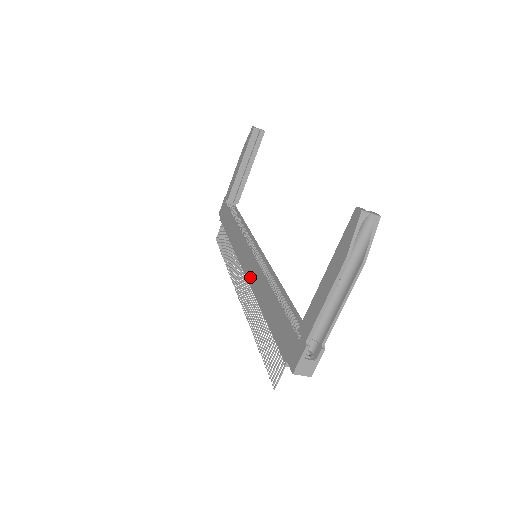
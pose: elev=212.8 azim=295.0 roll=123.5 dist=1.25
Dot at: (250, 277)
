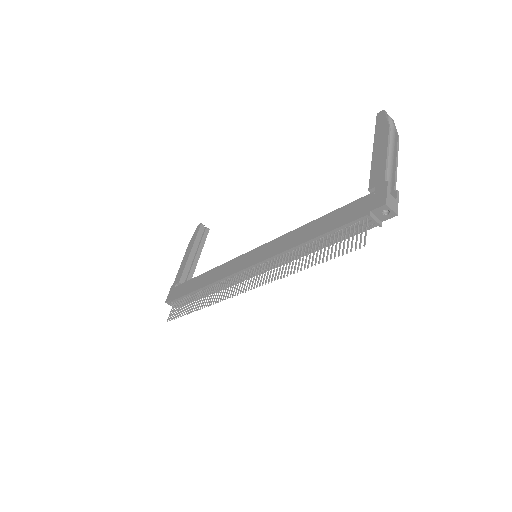
Dot at: (264, 256)
